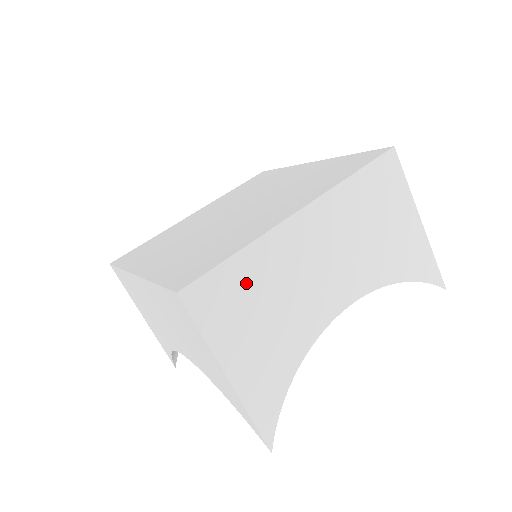
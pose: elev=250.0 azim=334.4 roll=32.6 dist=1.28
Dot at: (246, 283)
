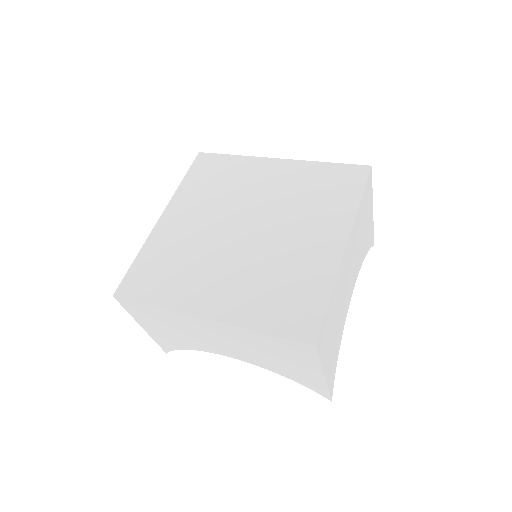
Dot at: (157, 315)
